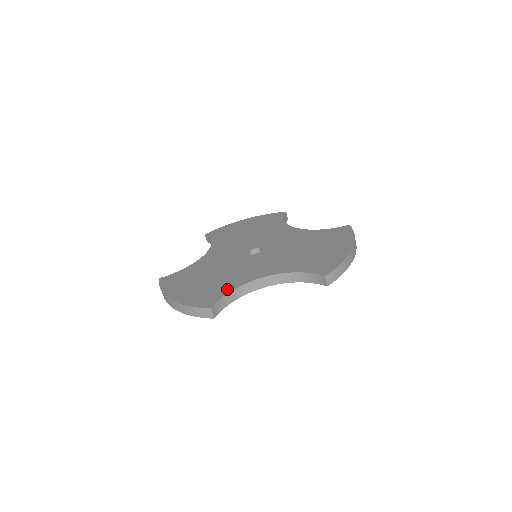
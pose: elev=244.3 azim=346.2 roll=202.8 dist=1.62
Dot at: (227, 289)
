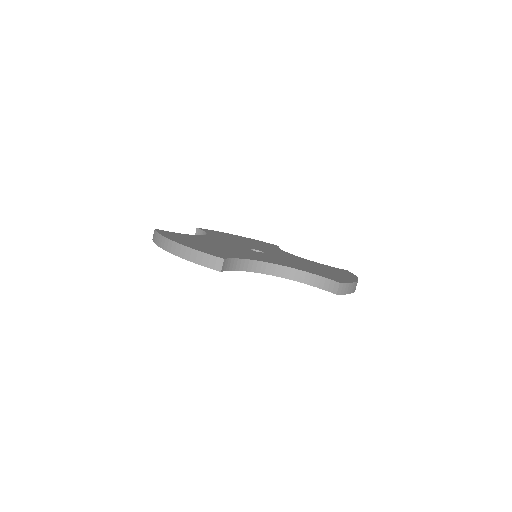
Dot at: (238, 256)
